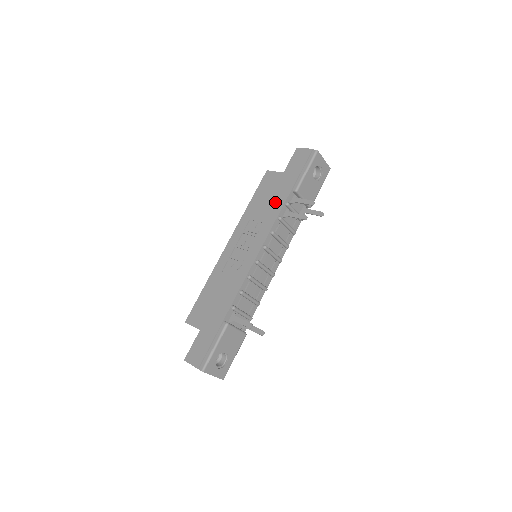
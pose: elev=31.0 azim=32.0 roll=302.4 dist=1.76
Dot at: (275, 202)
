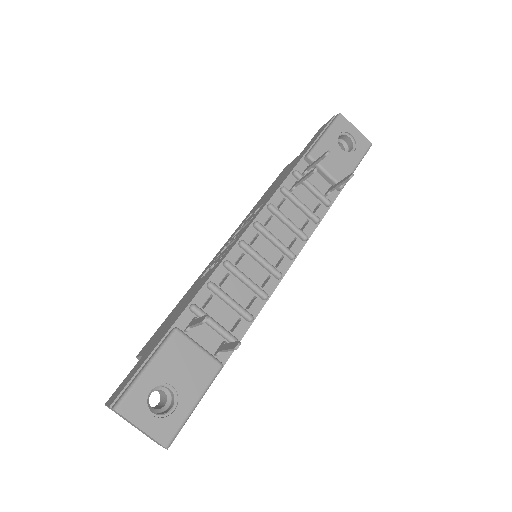
Dot at: (281, 179)
